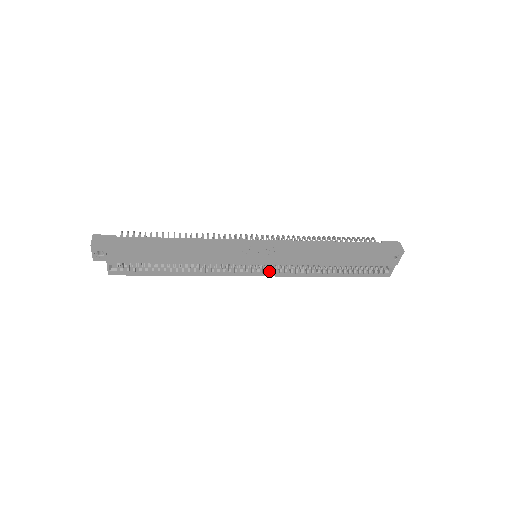
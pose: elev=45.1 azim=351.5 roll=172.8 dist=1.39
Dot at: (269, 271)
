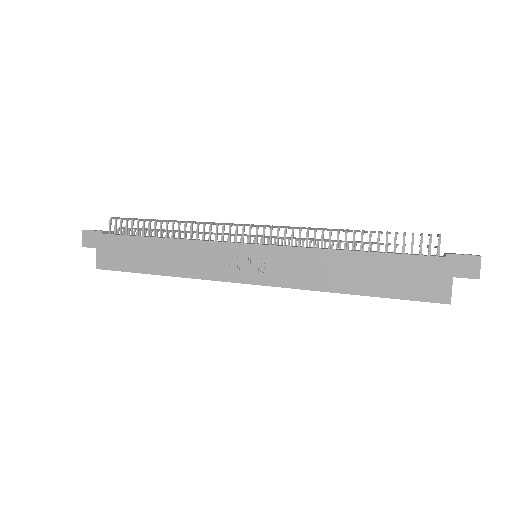
Dot at: occluded
